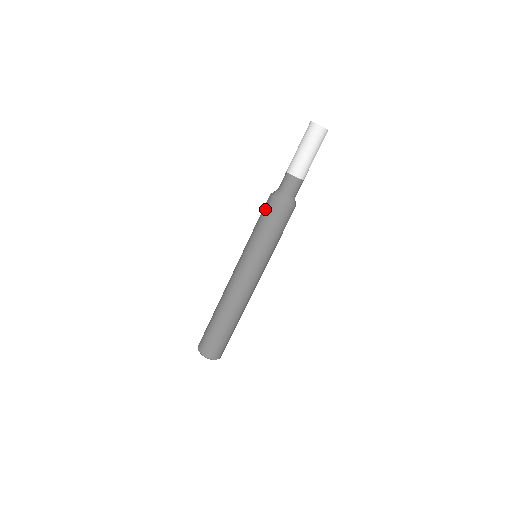
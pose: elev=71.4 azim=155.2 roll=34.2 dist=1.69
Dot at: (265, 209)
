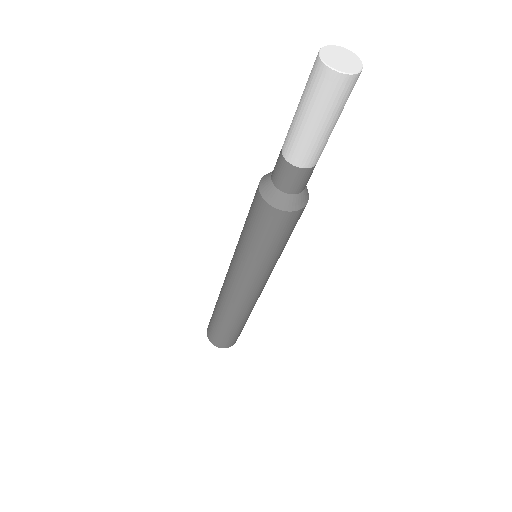
Dot at: occluded
